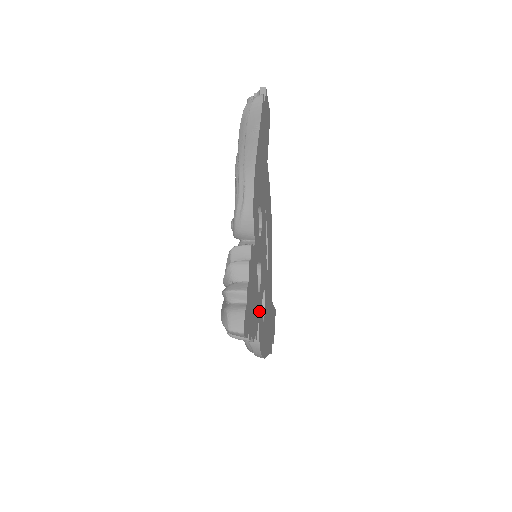
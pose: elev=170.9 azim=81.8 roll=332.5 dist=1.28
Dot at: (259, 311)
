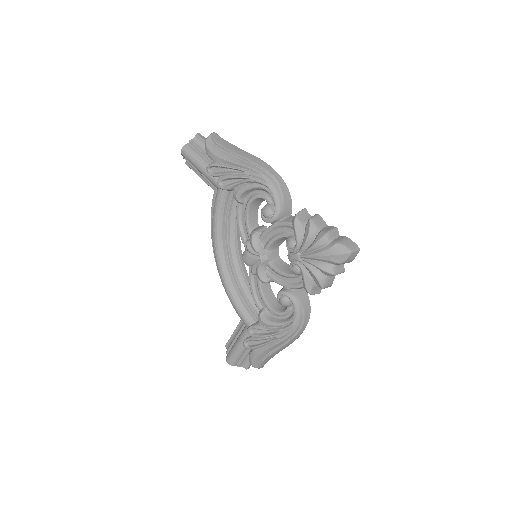
Dot at: occluded
